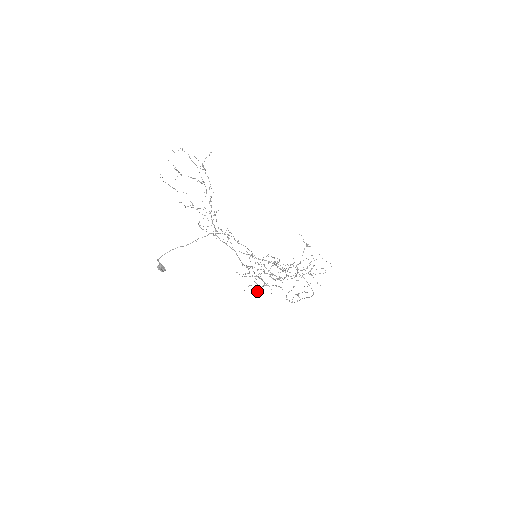
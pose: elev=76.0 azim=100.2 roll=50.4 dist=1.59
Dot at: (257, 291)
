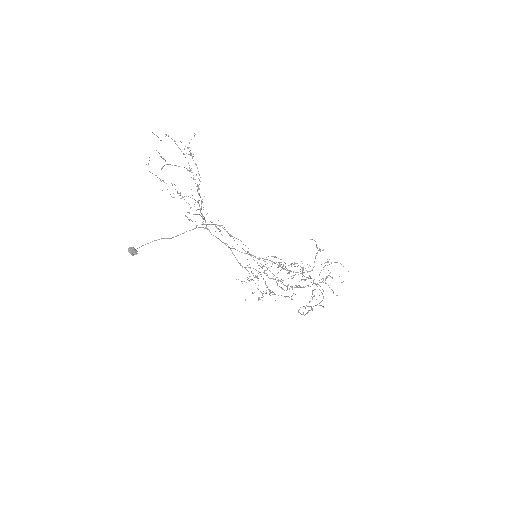
Dot at: occluded
